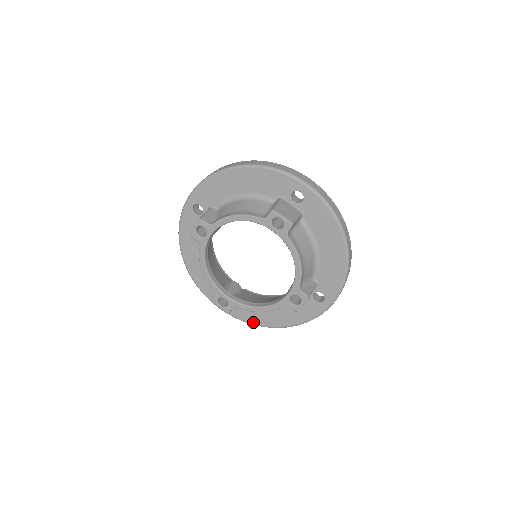
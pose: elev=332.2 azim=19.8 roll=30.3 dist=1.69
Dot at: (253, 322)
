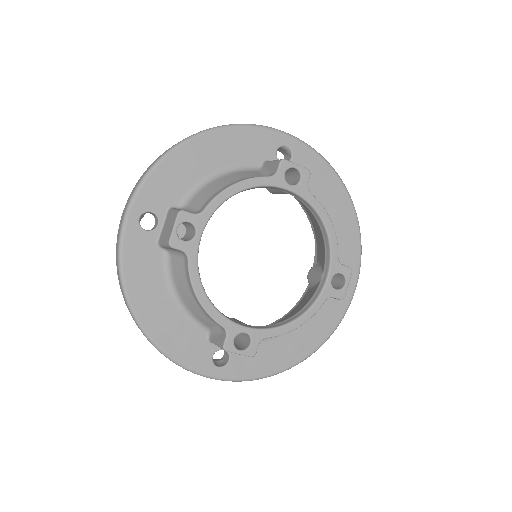
Dot at: (270, 371)
